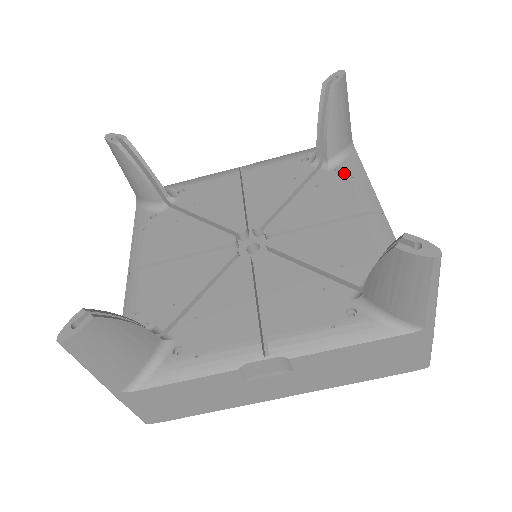
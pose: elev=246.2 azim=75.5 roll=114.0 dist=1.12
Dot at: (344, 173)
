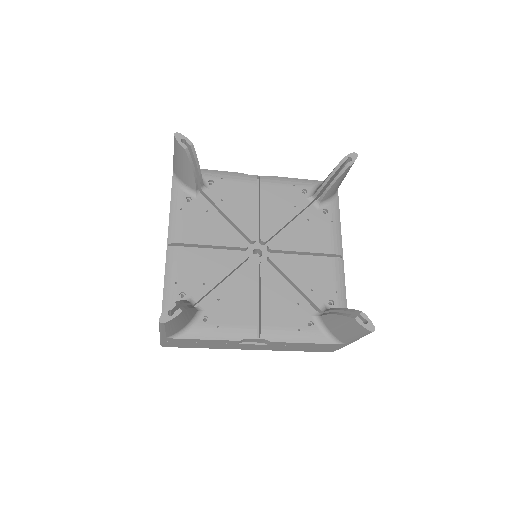
Dot at: (328, 216)
